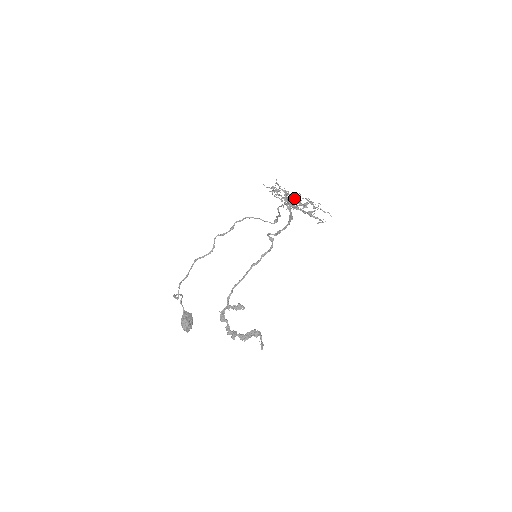
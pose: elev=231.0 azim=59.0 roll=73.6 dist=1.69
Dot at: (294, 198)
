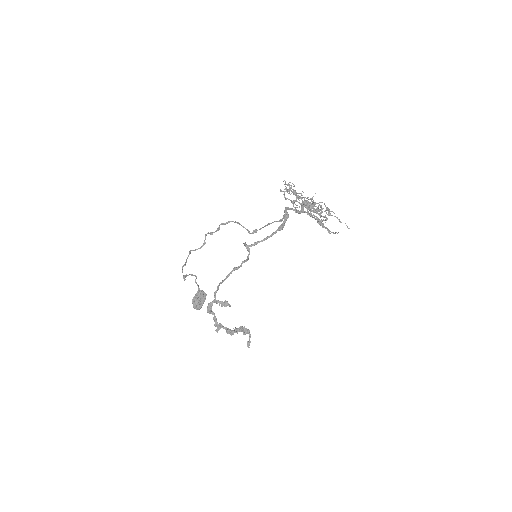
Dot at: (306, 202)
